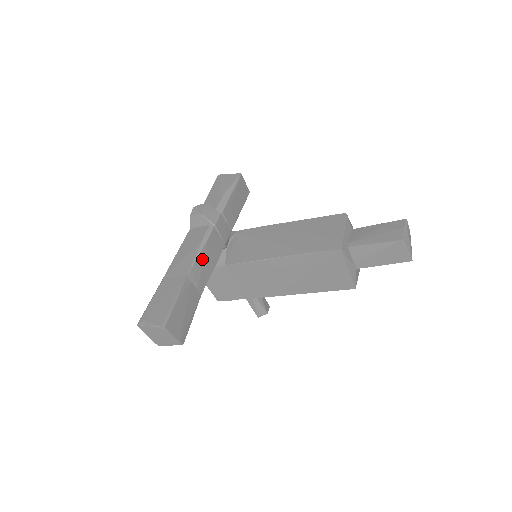
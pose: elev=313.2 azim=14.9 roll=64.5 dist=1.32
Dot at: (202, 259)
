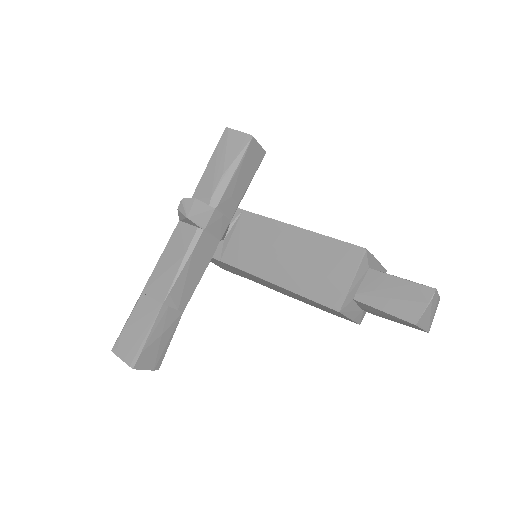
Dot at: (184, 276)
